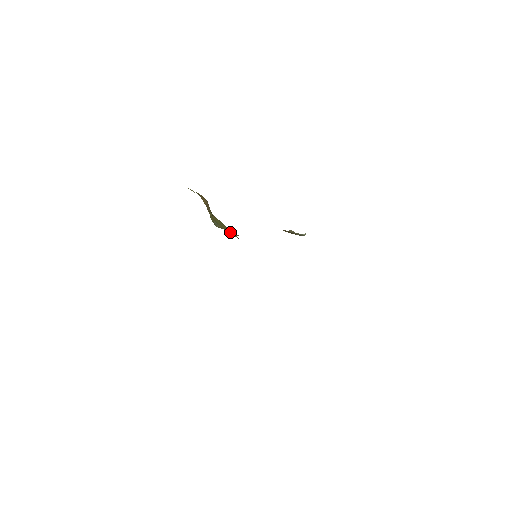
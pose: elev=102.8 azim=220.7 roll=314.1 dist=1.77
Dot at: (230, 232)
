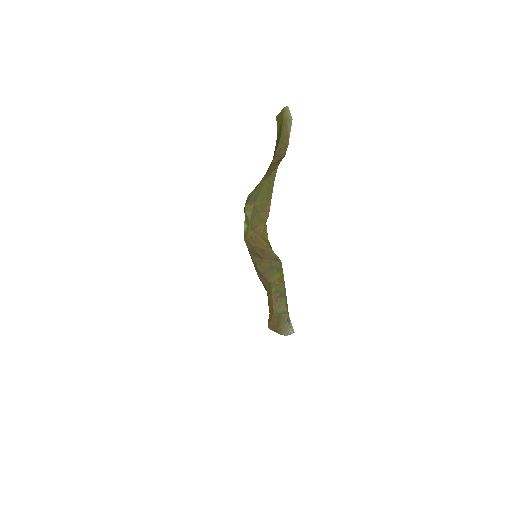
Dot at: (264, 210)
